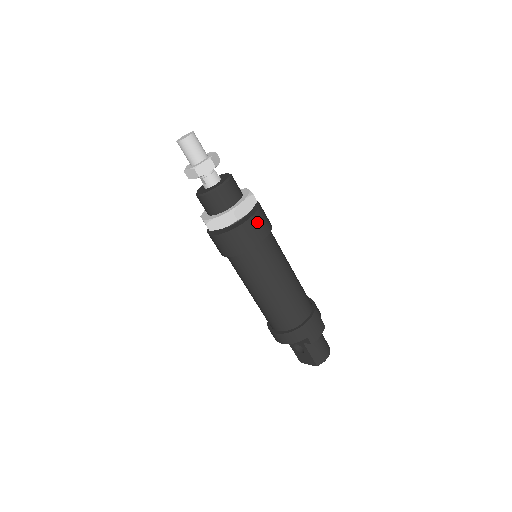
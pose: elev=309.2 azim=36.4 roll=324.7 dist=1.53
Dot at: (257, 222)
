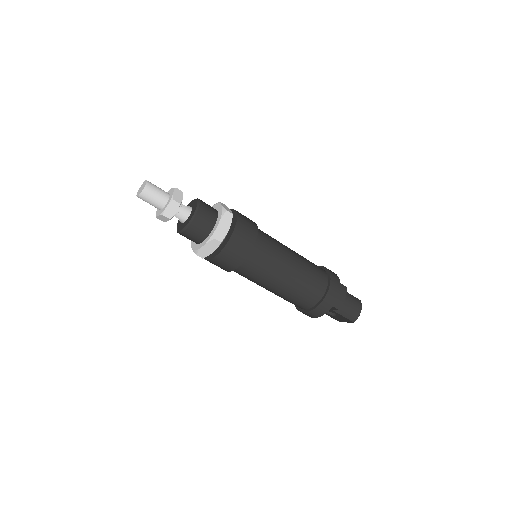
Dot at: (240, 234)
